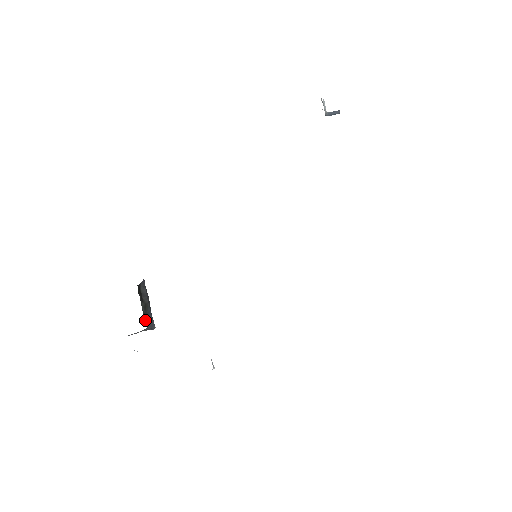
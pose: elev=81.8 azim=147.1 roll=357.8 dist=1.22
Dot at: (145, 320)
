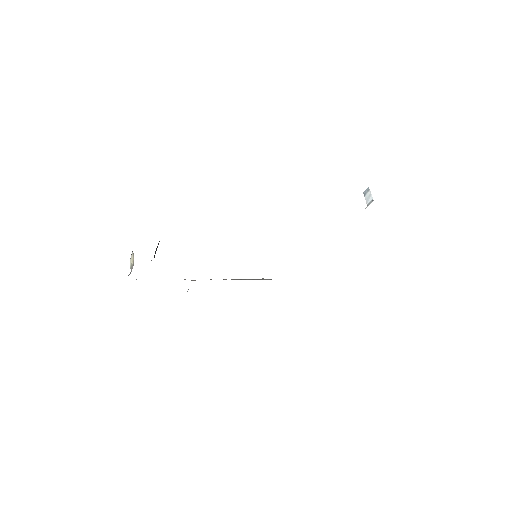
Dot at: occluded
